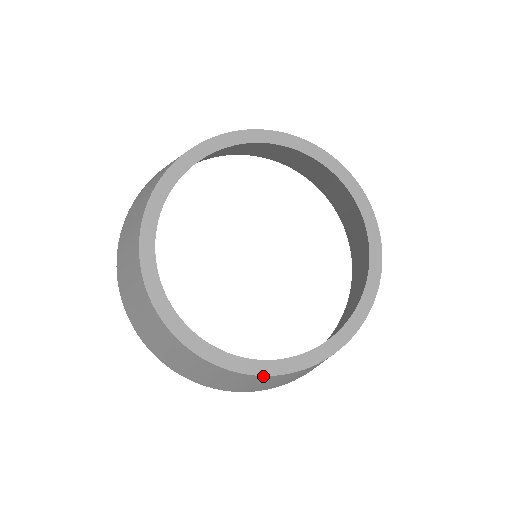
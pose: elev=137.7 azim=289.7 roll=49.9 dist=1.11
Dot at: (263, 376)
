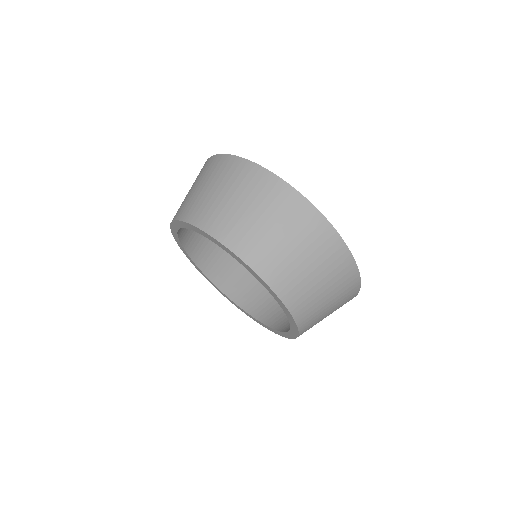
Dot at: occluded
